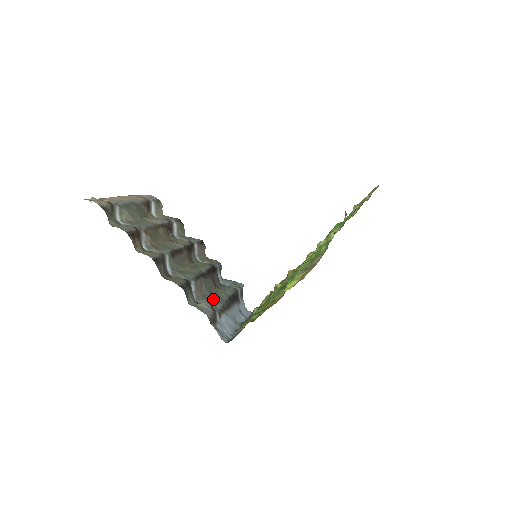
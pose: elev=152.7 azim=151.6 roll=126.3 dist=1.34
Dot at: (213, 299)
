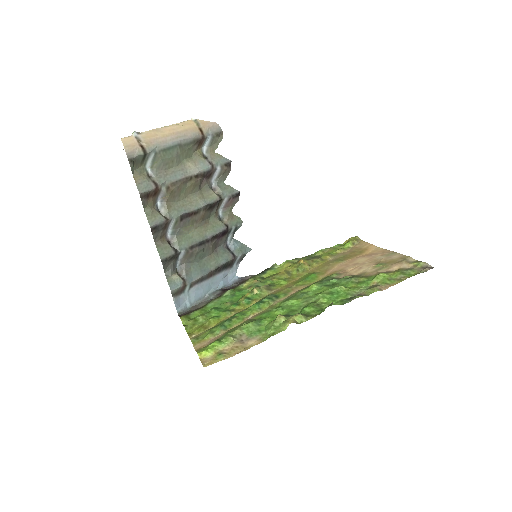
Dot at: (196, 269)
